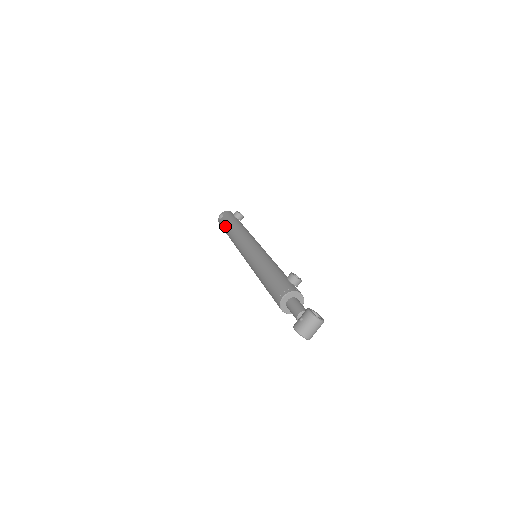
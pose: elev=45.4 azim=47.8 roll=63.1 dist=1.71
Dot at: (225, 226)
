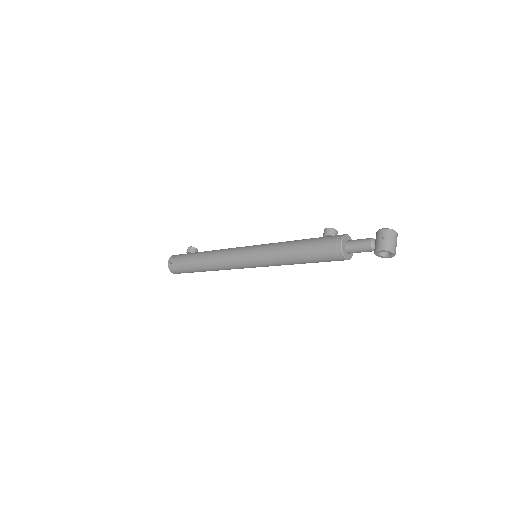
Dot at: (188, 262)
